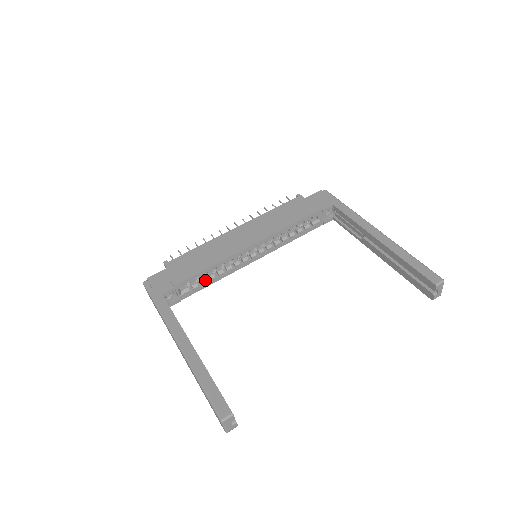
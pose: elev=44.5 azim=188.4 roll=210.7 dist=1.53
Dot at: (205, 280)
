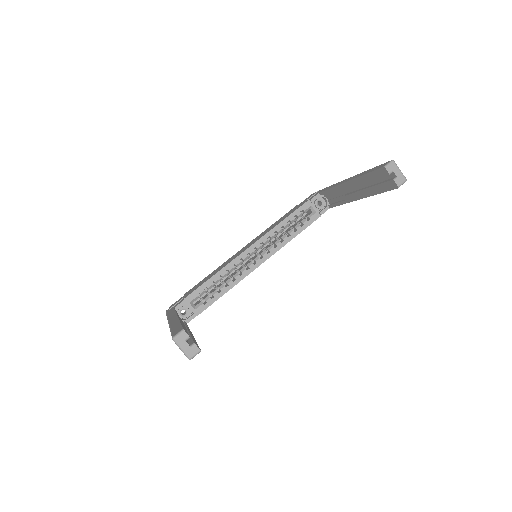
Dot at: (215, 291)
